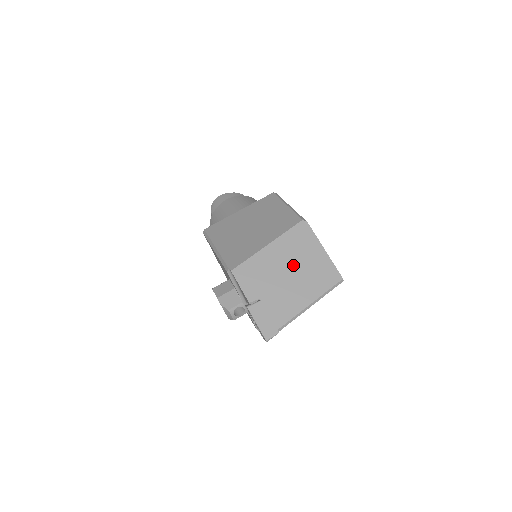
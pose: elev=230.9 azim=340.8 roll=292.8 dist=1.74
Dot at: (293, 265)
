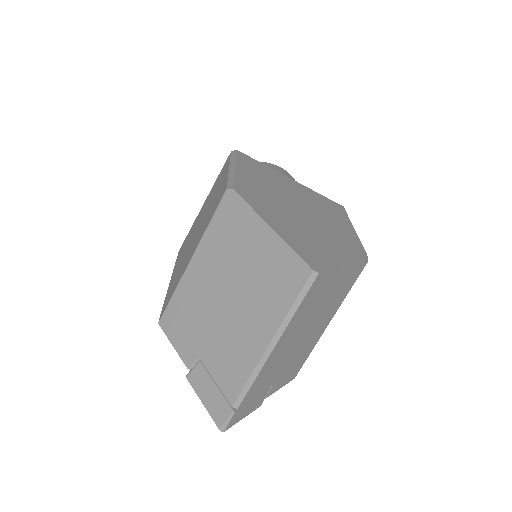
Dot at: (229, 279)
